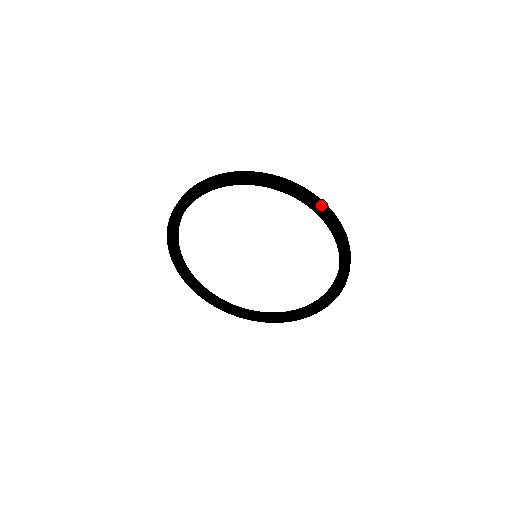
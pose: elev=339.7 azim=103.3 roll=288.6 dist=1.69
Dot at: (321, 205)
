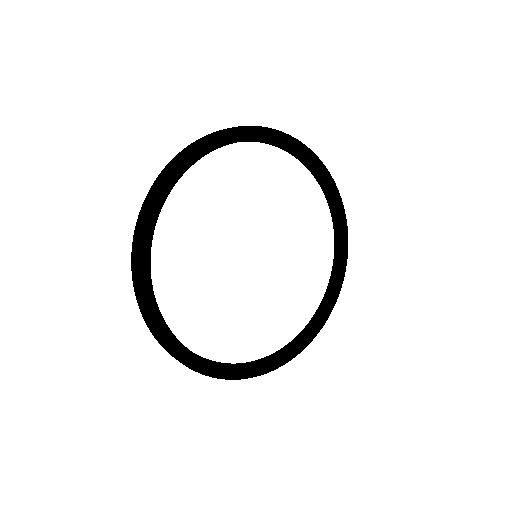
Dot at: (297, 141)
